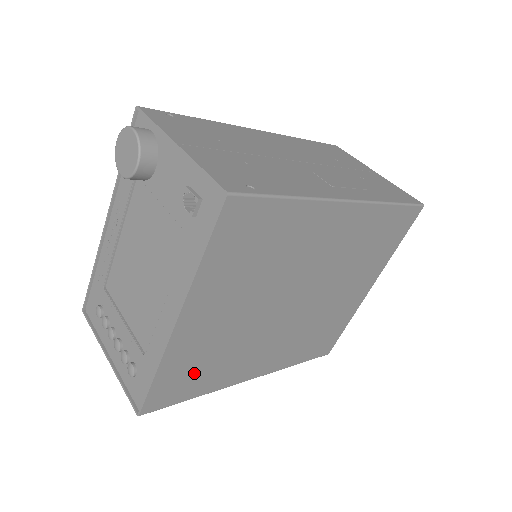
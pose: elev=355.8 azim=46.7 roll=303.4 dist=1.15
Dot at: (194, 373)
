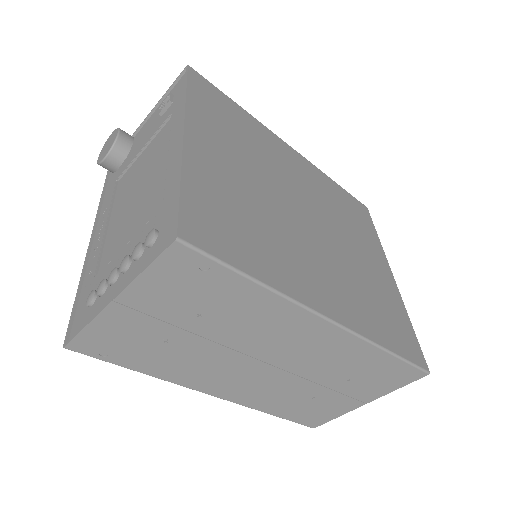
Dot at: (233, 224)
